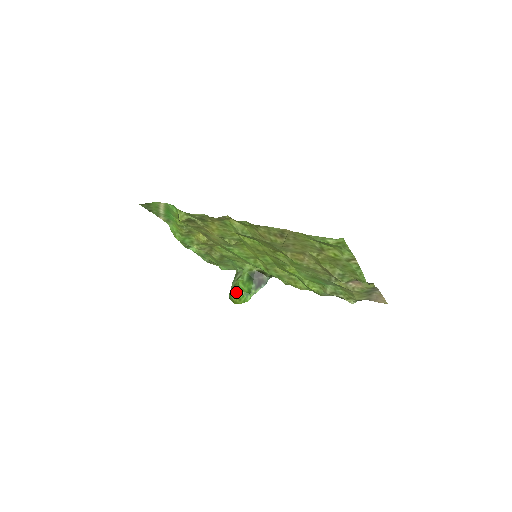
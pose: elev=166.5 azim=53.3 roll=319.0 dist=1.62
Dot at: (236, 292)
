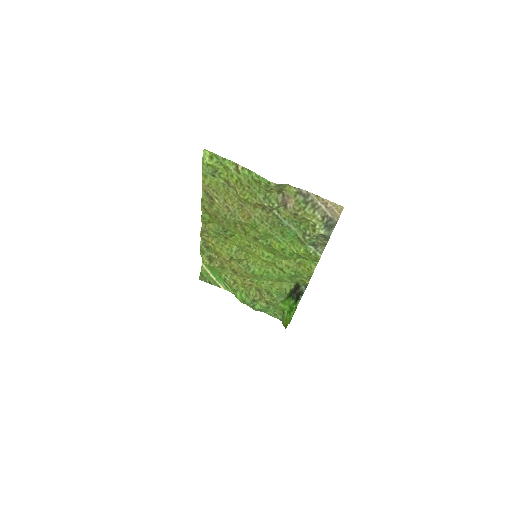
Dot at: (283, 316)
